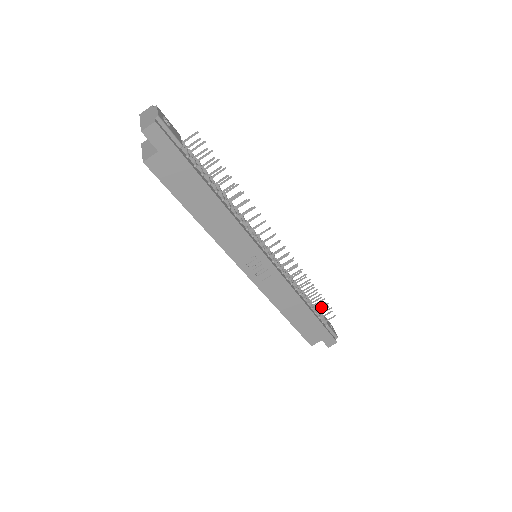
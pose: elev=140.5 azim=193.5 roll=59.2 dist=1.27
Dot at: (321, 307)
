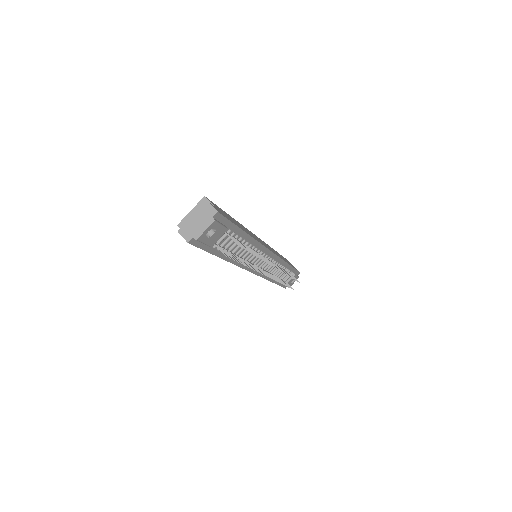
Dot at: occluded
